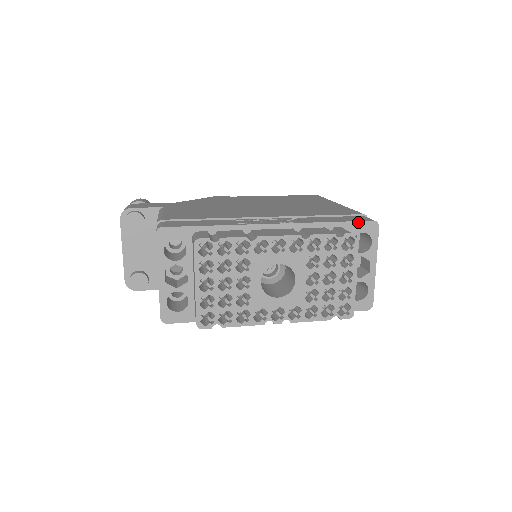
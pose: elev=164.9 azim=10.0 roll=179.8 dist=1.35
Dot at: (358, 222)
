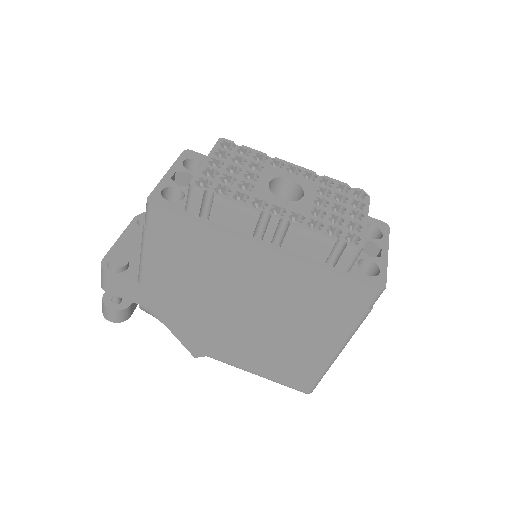
Dot at: (368, 217)
